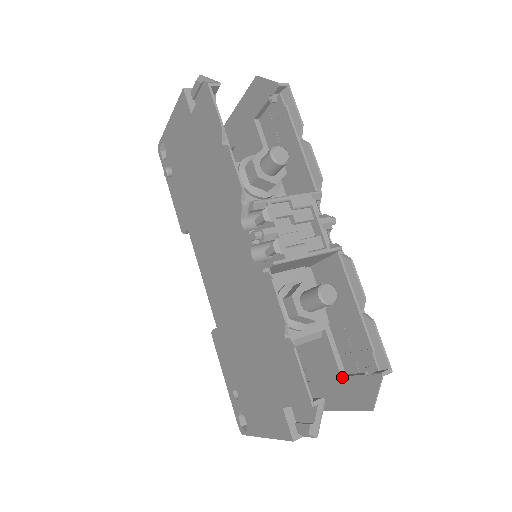
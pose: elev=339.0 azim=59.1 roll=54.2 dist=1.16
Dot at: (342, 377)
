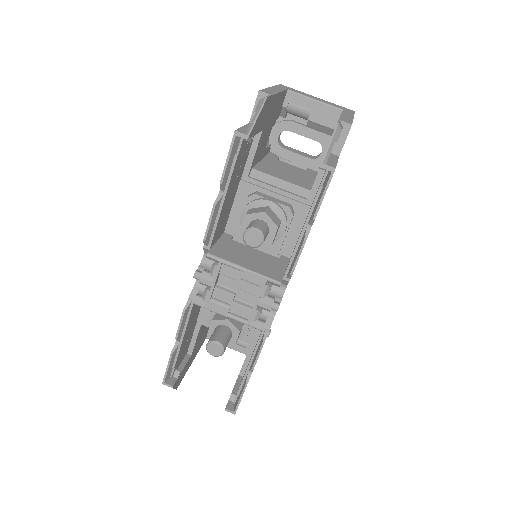
Dot at: (238, 375)
